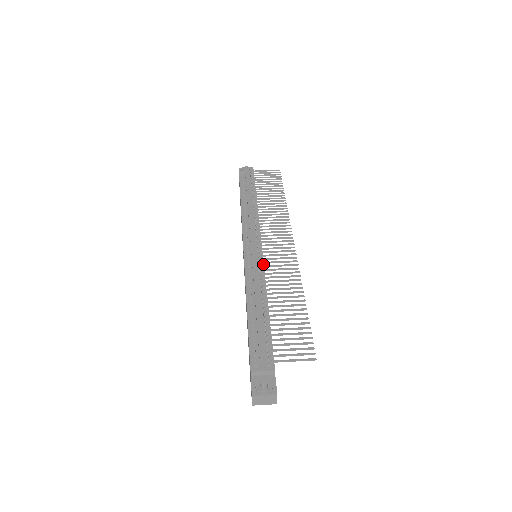
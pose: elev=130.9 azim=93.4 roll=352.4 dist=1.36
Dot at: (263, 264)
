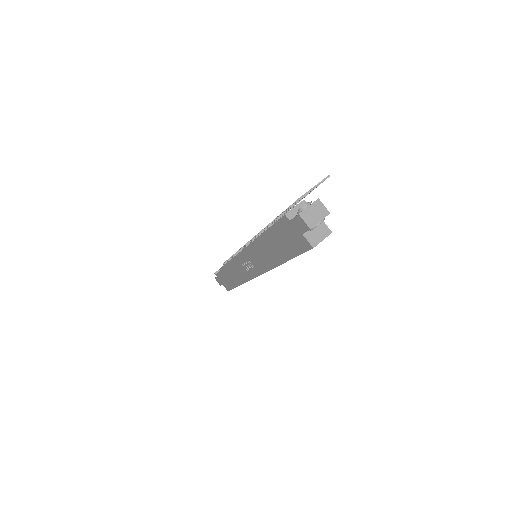
Dot at: occluded
